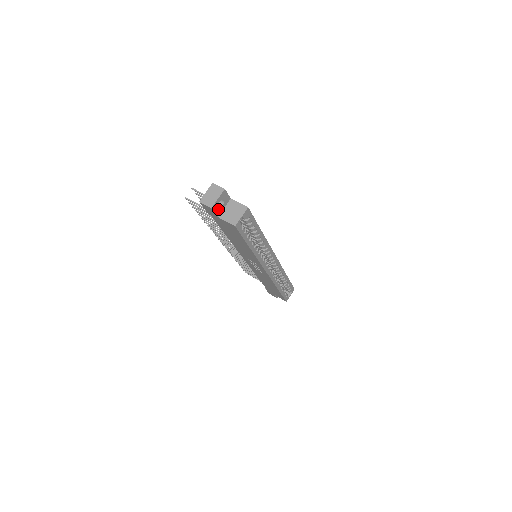
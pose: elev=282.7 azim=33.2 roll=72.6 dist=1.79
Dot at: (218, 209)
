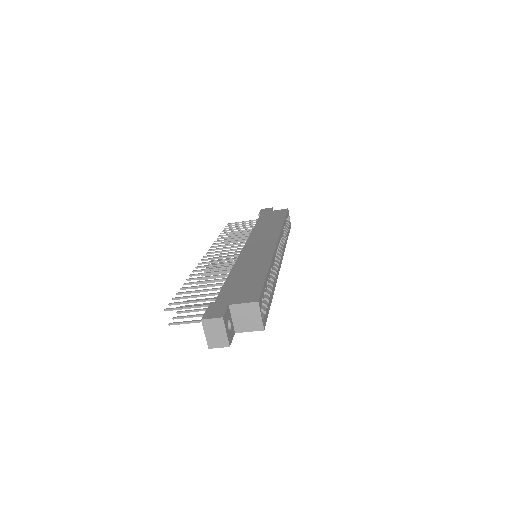
Dot at: (231, 332)
